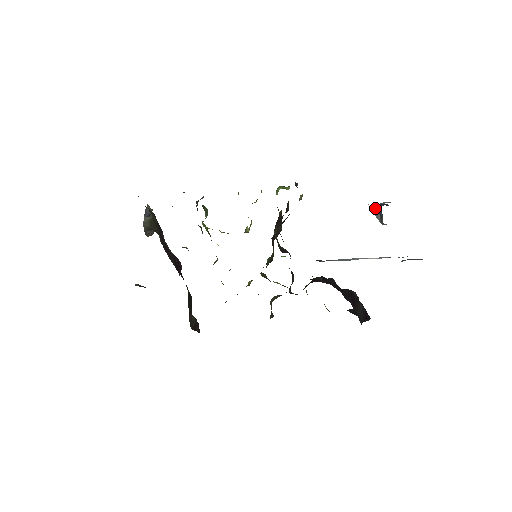
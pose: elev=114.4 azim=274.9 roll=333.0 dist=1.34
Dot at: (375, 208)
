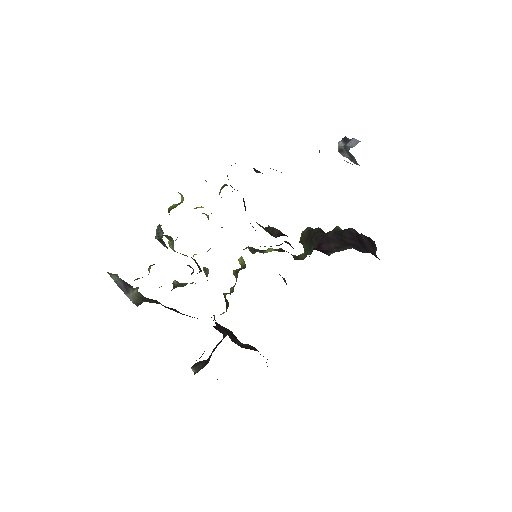
Dot at: (338, 147)
